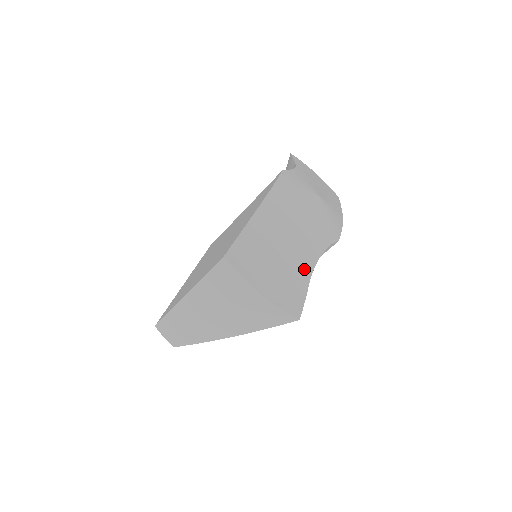
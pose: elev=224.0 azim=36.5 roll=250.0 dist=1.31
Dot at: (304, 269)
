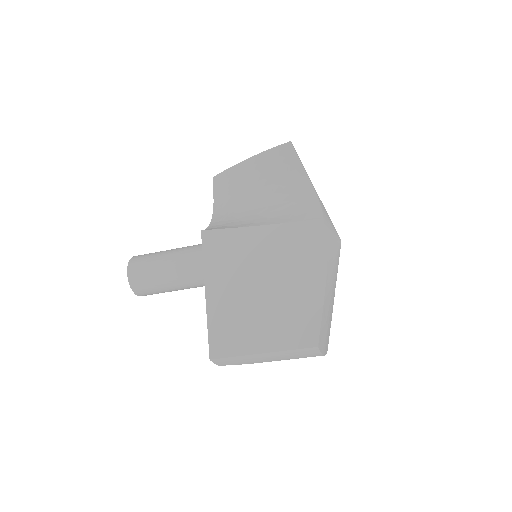
Dot at: occluded
